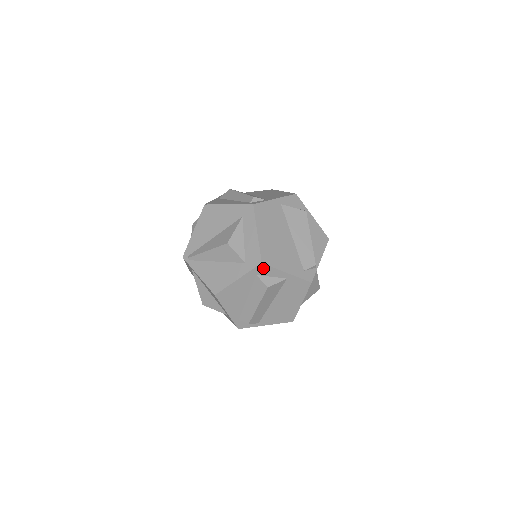
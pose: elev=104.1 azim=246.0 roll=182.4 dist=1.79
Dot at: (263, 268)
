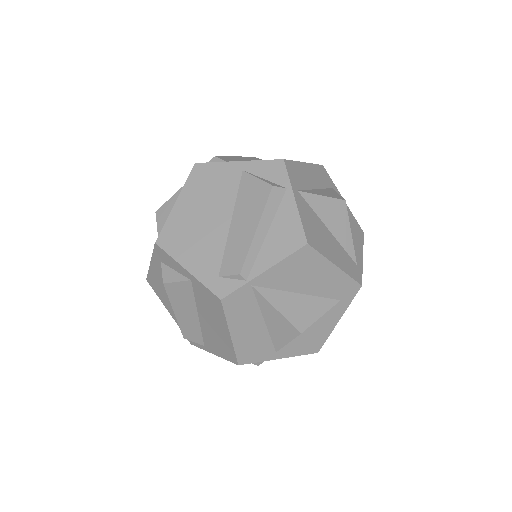
Dot at: (161, 252)
